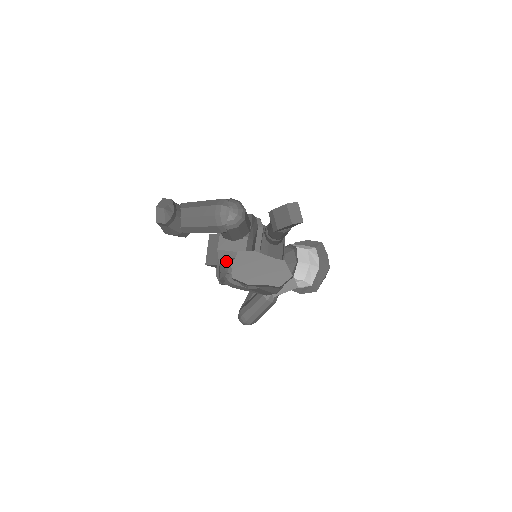
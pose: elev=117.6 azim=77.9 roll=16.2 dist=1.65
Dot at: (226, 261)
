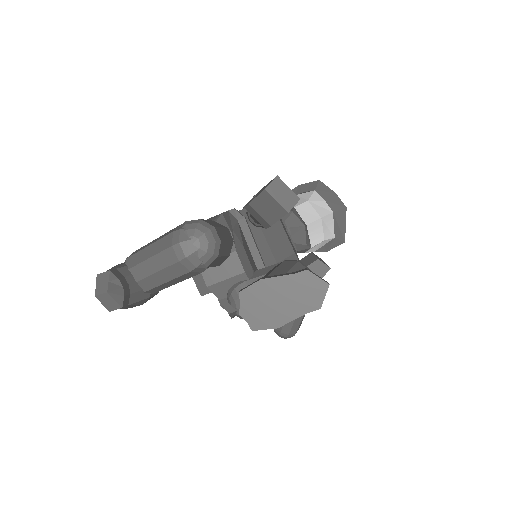
Dot at: (226, 293)
